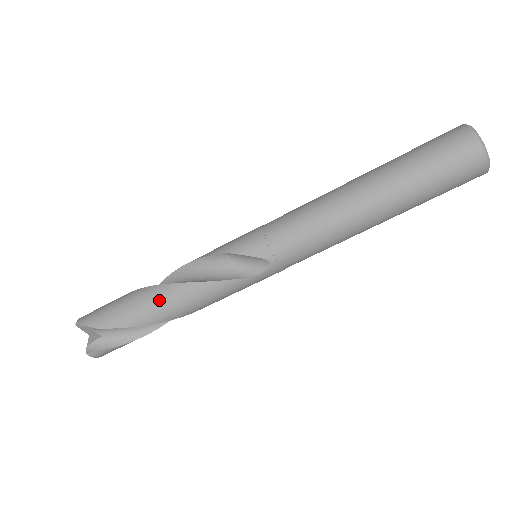
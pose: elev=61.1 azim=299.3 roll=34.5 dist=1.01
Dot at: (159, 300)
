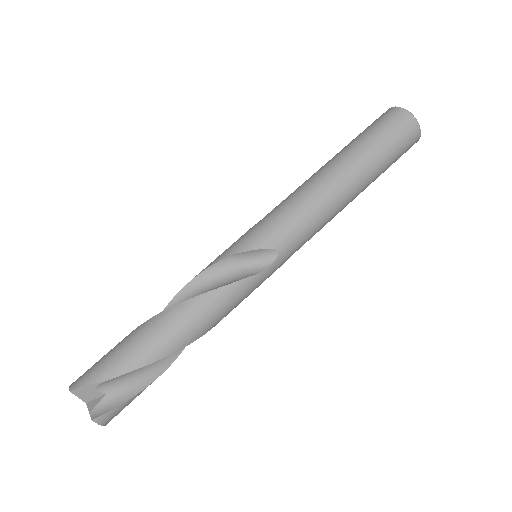
Dot at: (173, 323)
